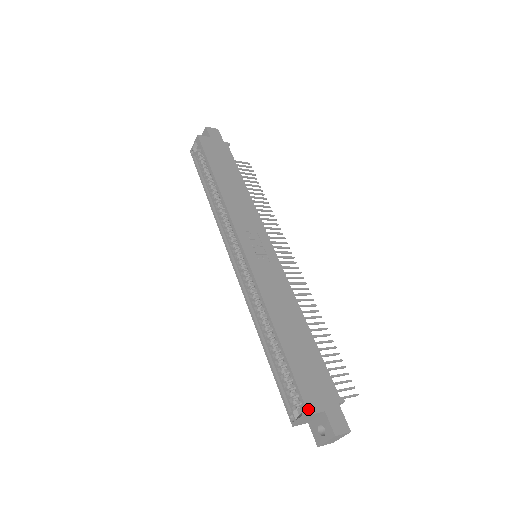
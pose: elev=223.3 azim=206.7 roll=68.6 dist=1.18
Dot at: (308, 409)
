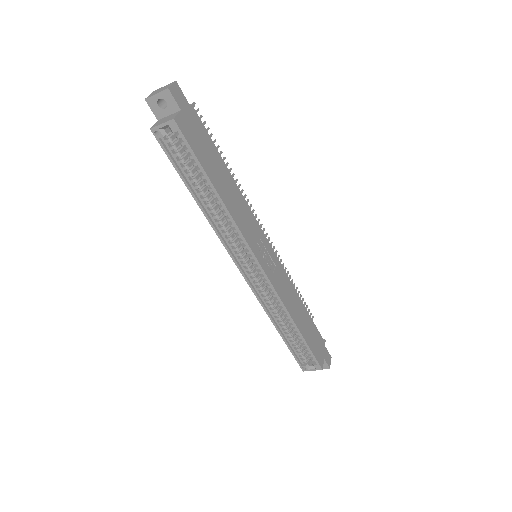
Dot at: (321, 367)
